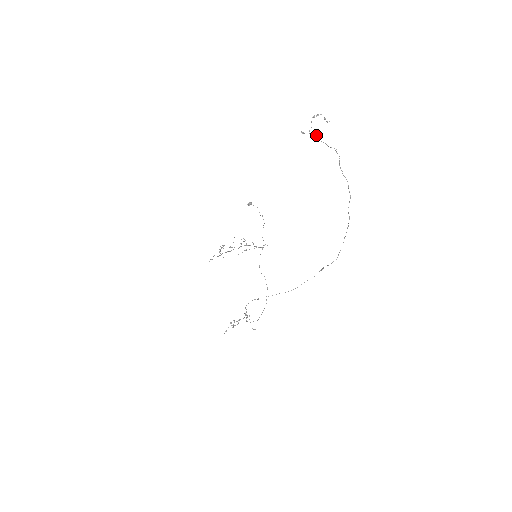
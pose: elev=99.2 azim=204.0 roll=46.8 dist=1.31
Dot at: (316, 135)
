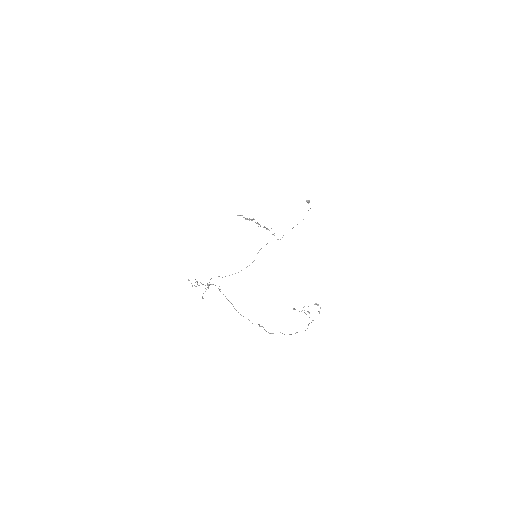
Dot at: occluded
